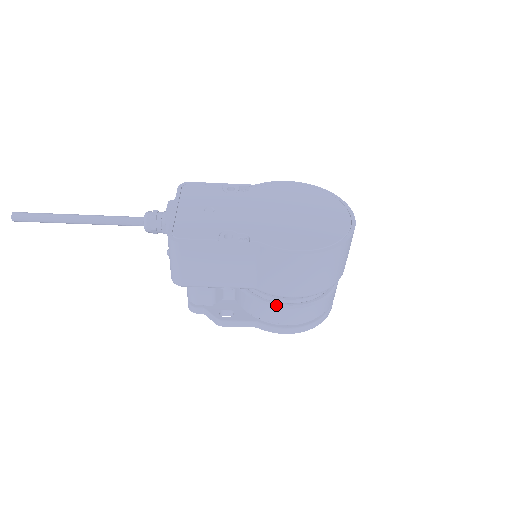
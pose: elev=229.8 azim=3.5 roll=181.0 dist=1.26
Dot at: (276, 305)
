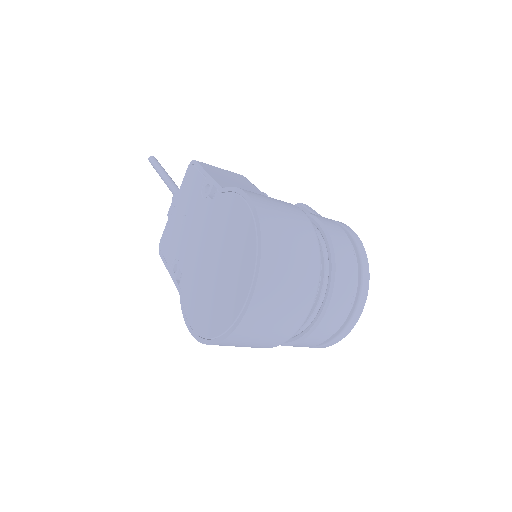
Dot at: occluded
